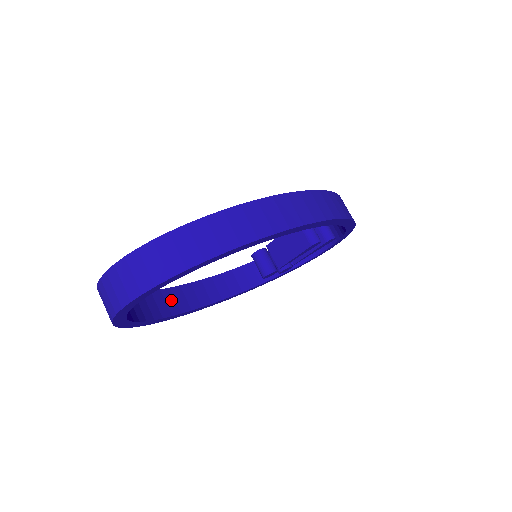
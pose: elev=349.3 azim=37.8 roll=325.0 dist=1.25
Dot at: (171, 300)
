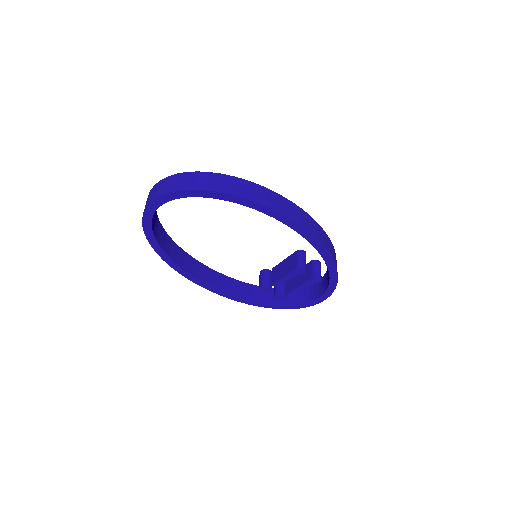
Dot at: (189, 263)
